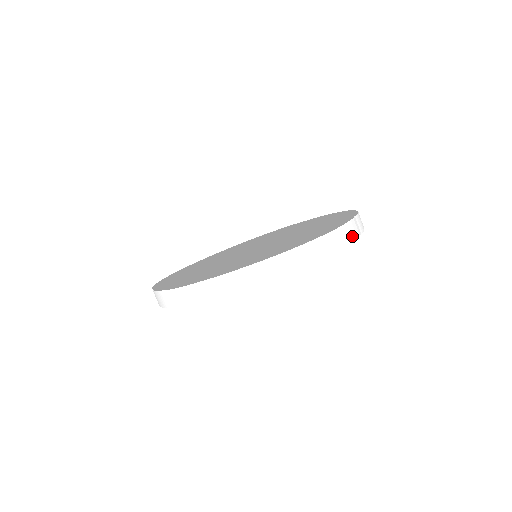
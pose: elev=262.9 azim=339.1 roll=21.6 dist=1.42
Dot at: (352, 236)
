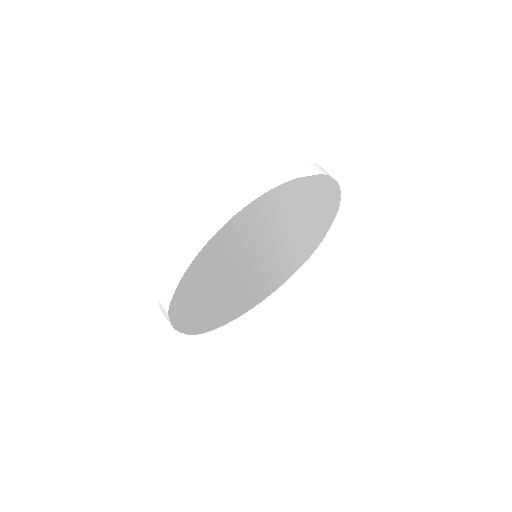
Dot at: (285, 177)
